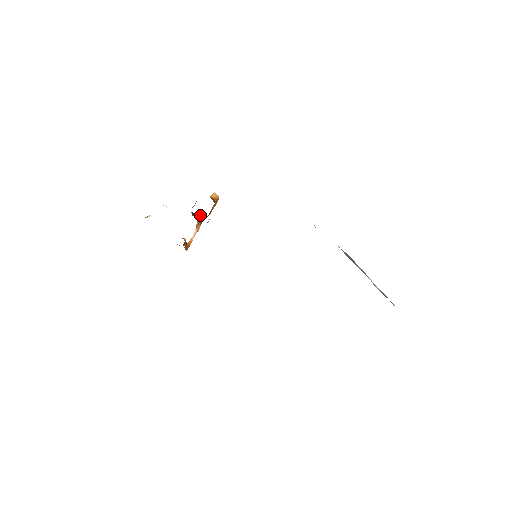
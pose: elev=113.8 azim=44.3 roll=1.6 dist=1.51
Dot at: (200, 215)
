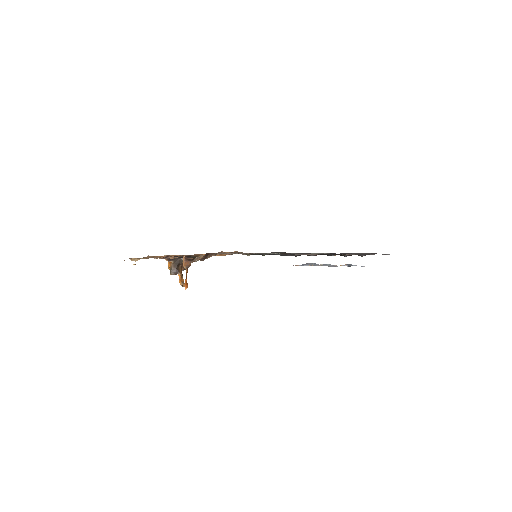
Dot at: (181, 267)
